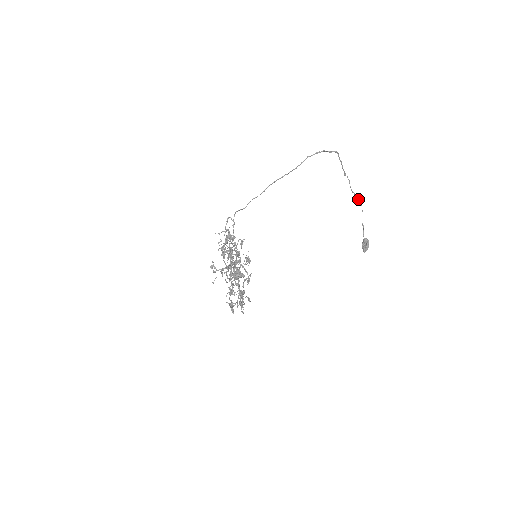
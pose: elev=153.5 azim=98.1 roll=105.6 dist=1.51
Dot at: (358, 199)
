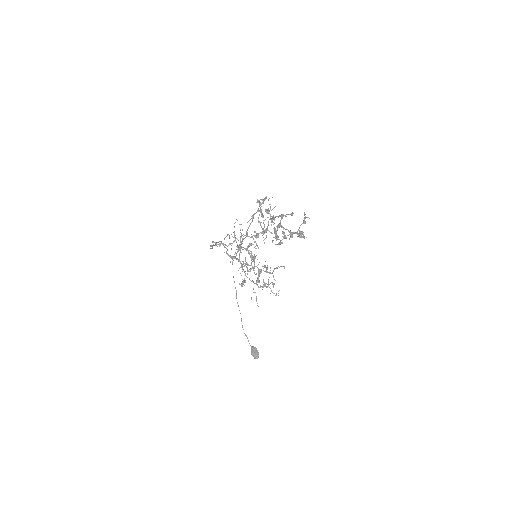
Dot at: occluded
